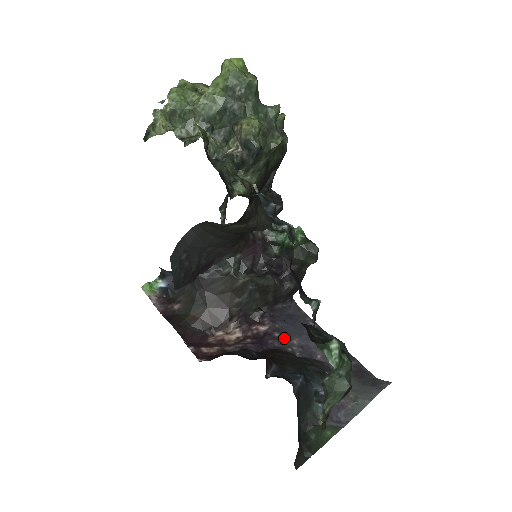
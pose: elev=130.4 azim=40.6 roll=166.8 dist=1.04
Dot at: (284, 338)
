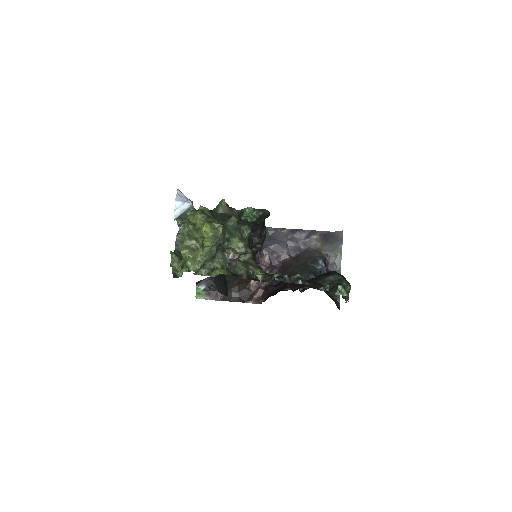
Dot at: (280, 254)
